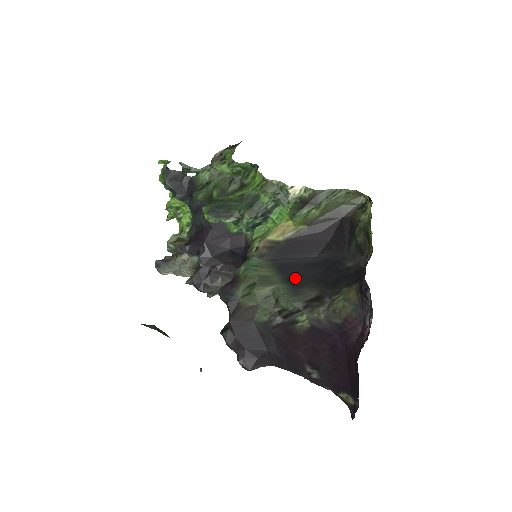
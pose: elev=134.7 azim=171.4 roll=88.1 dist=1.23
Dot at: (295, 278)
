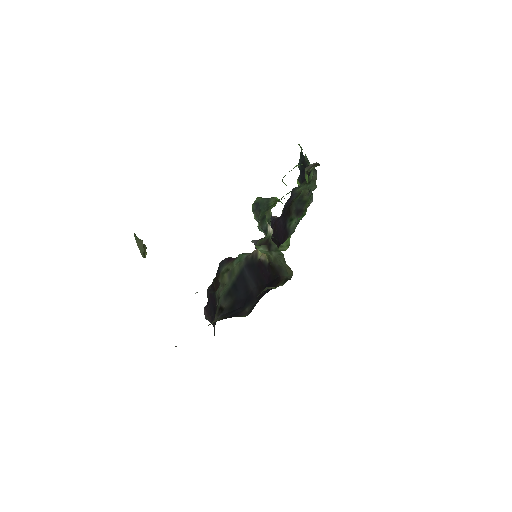
Dot at: (235, 288)
